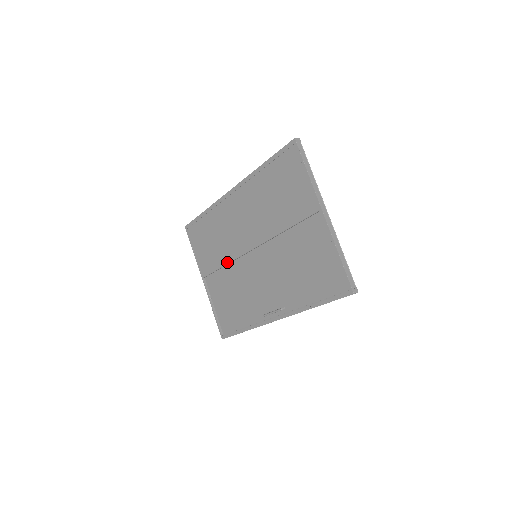
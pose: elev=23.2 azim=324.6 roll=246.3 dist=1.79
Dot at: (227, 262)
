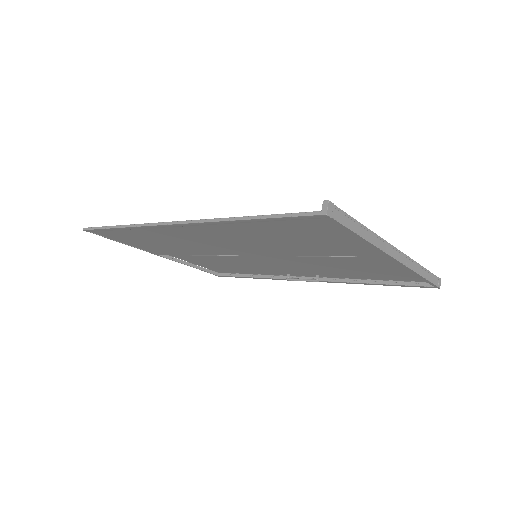
Dot at: (200, 255)
